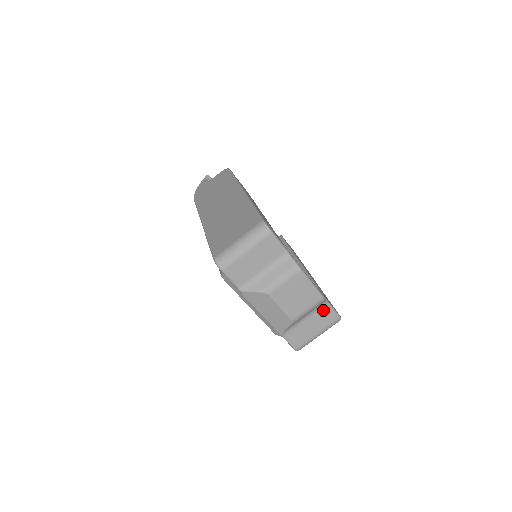
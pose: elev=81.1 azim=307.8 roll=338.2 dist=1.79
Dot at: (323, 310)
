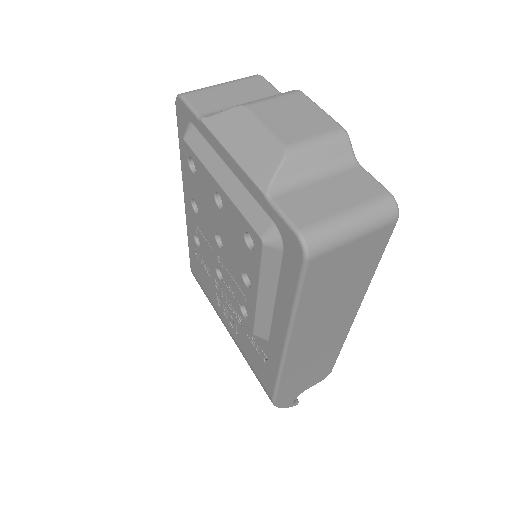
Dot at: (352, 174)
